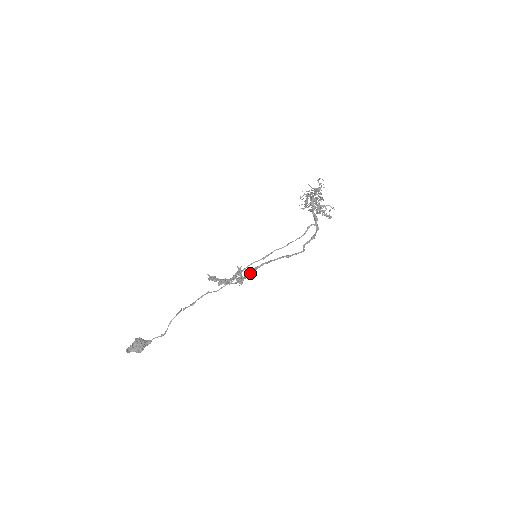
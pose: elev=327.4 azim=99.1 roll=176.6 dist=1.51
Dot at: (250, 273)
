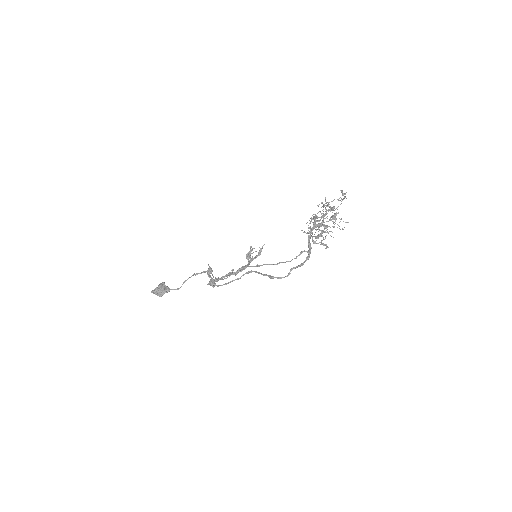
Dot at: (241, 276)
